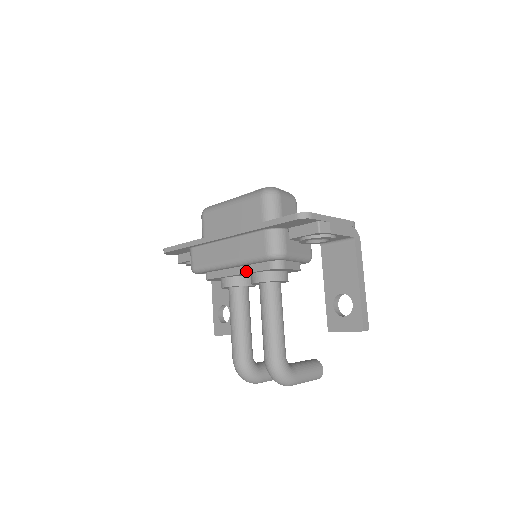
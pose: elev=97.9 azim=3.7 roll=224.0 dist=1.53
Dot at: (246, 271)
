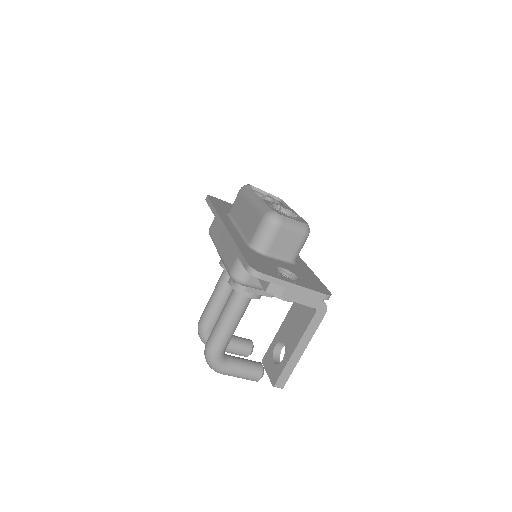
Dot at: occluded
